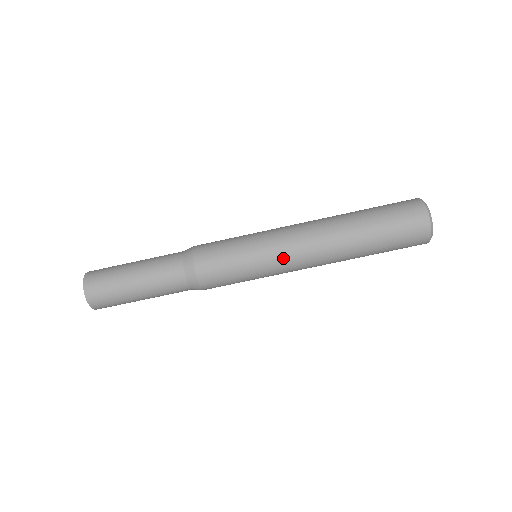
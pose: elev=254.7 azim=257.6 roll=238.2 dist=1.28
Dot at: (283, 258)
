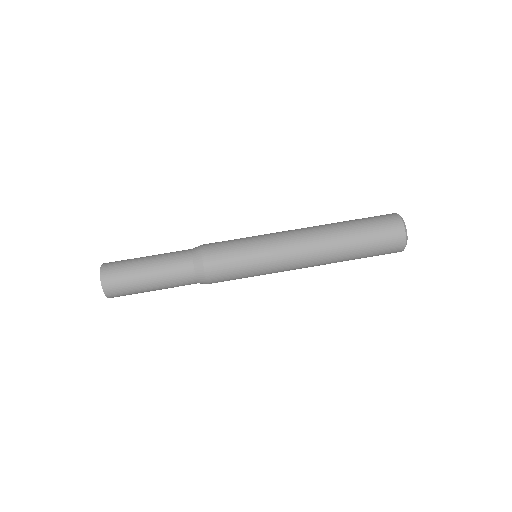
Dot at: (281, 254)
